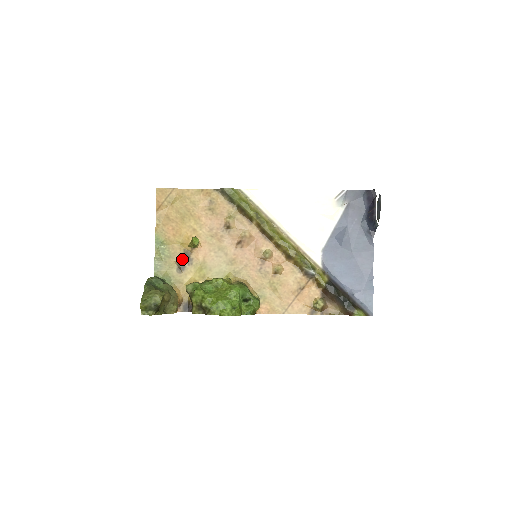
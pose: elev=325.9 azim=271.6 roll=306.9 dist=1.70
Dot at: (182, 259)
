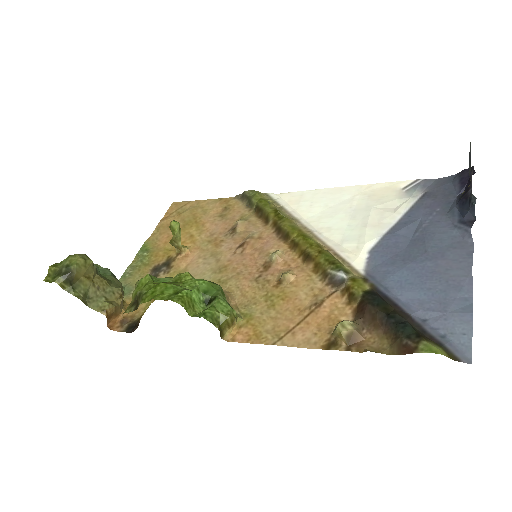
Dot at: (160, 267)
